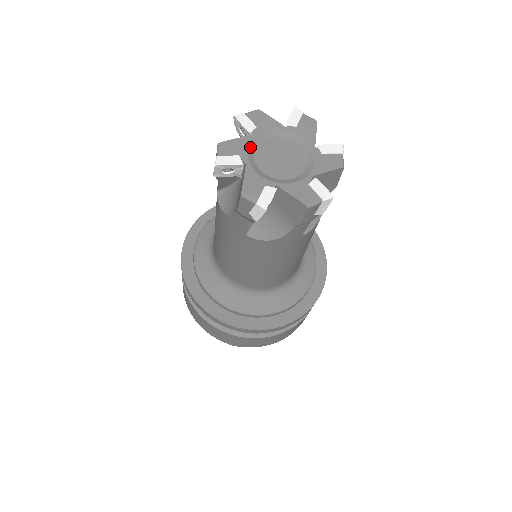
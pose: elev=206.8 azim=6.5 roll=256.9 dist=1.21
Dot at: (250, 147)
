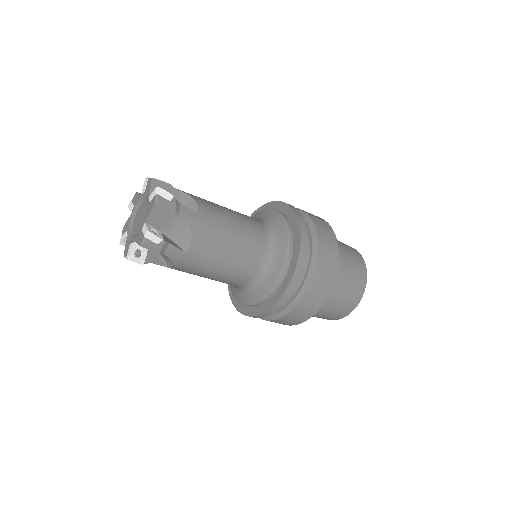
Dot at: (138, 203)
